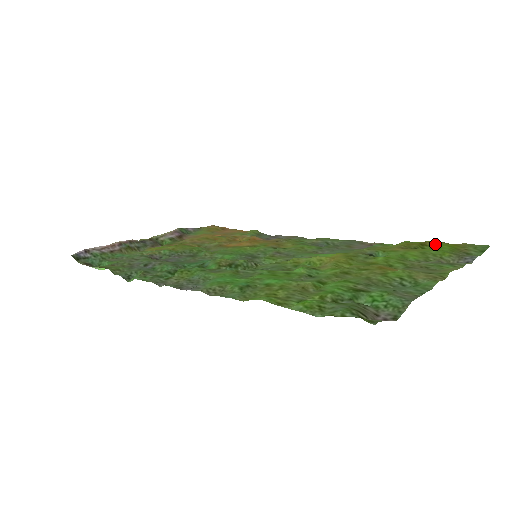
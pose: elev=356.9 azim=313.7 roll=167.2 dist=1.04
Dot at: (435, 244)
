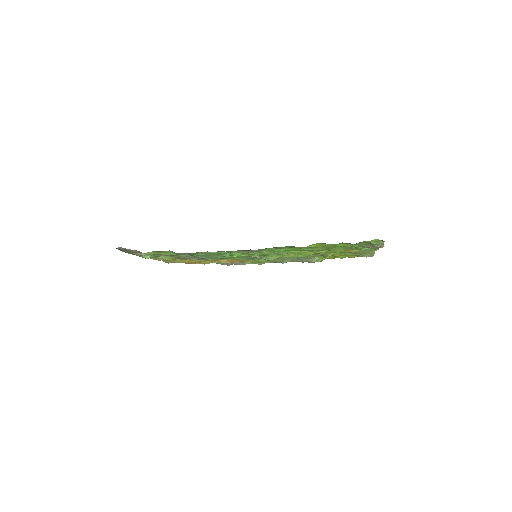
Dot at: occluded
